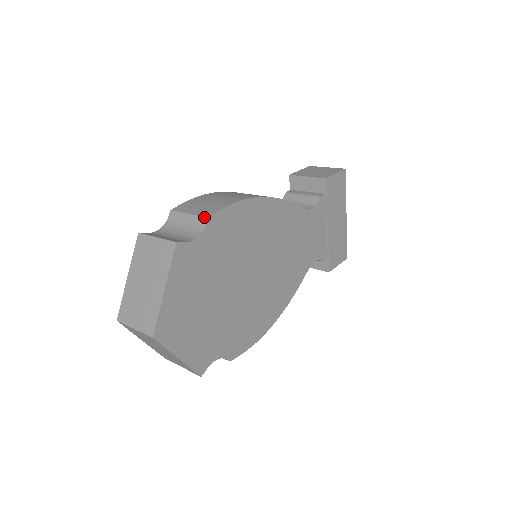
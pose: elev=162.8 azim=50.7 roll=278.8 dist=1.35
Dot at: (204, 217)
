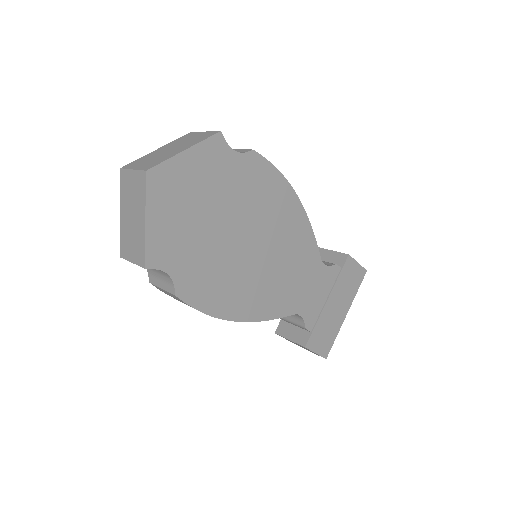
Dot at: (249, 149)
